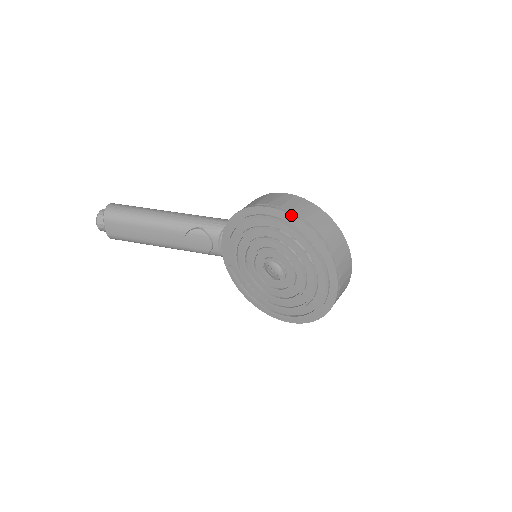
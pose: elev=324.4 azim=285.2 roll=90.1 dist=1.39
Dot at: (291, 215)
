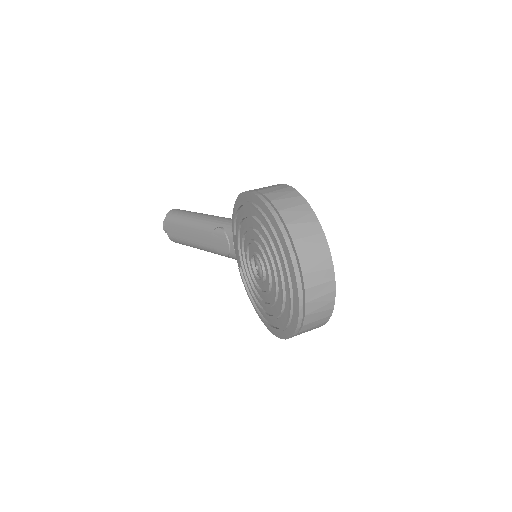
Dot at: (258, 196)
